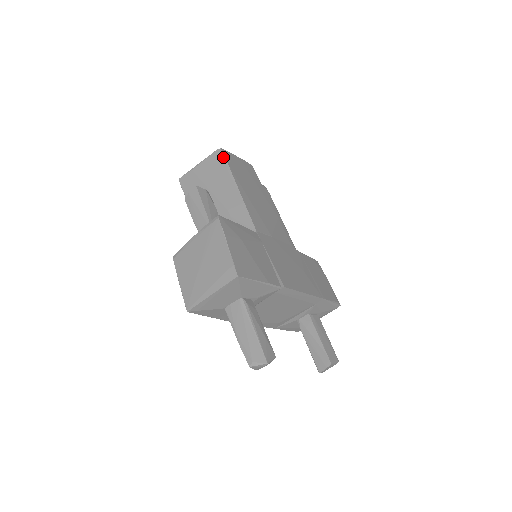
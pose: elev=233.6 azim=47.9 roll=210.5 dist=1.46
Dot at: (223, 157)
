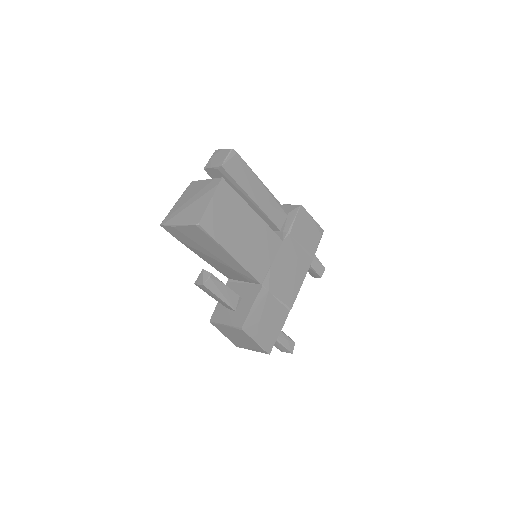
Dot at: (206, 233)
